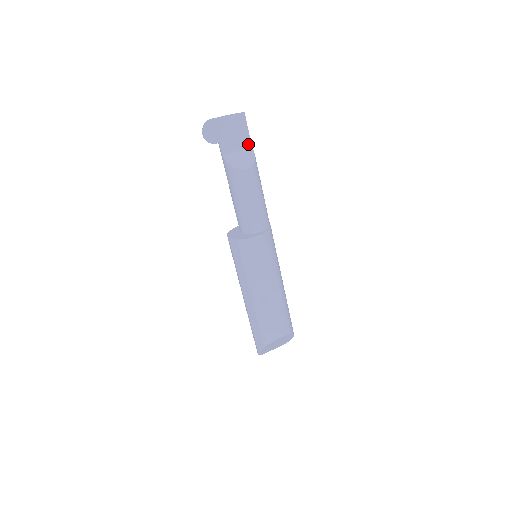
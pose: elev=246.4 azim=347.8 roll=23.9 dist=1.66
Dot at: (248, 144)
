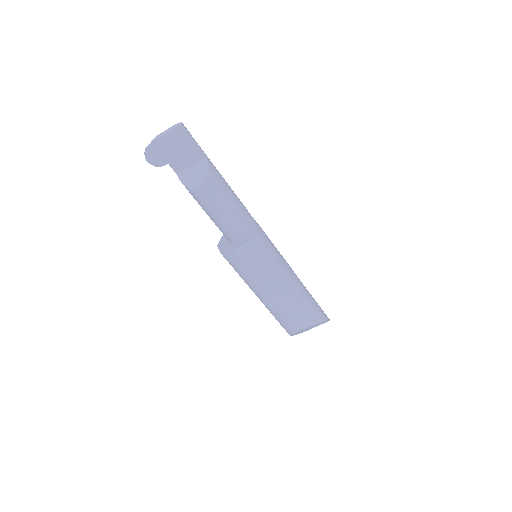
Dot at: (200, 155)
